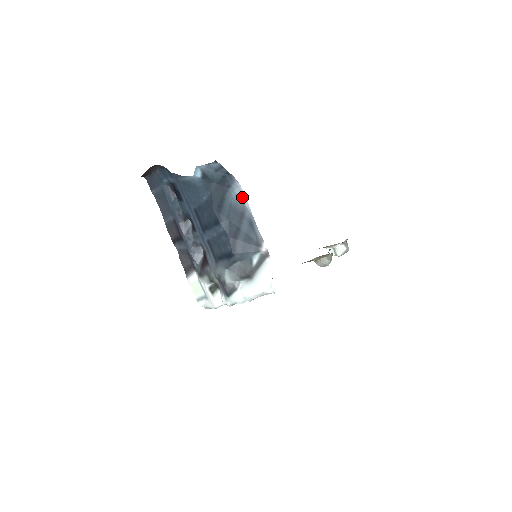
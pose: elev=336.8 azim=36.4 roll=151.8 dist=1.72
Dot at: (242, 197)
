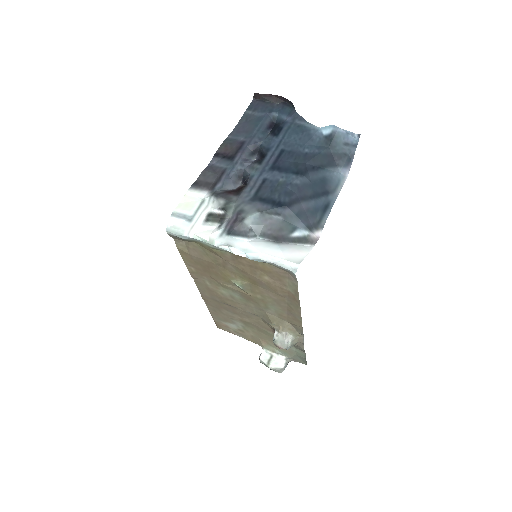
Dot at: (340, 183)
